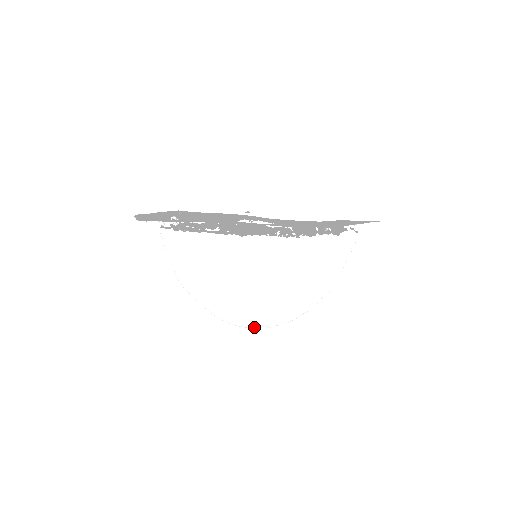
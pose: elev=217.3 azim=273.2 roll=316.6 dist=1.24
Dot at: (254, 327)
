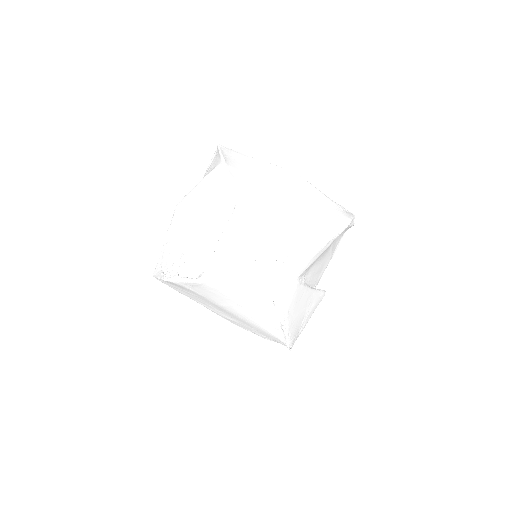
Dot at: (269, 249)
